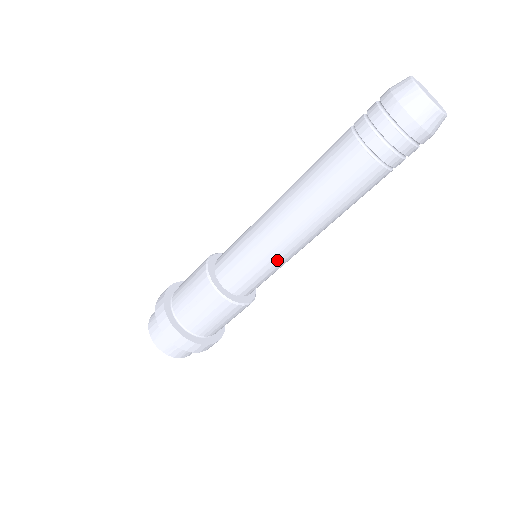
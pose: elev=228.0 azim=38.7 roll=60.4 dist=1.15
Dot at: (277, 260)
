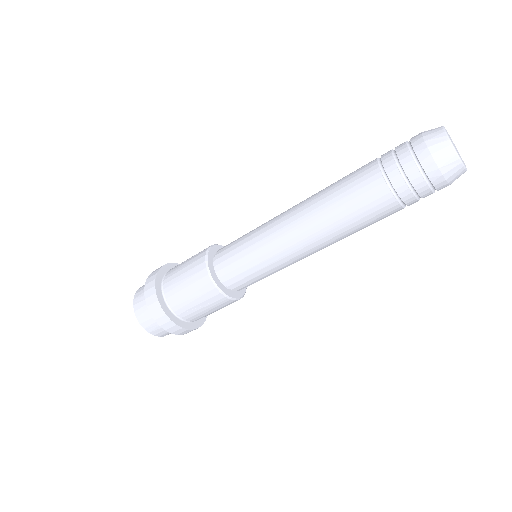
Dot at: occluded
